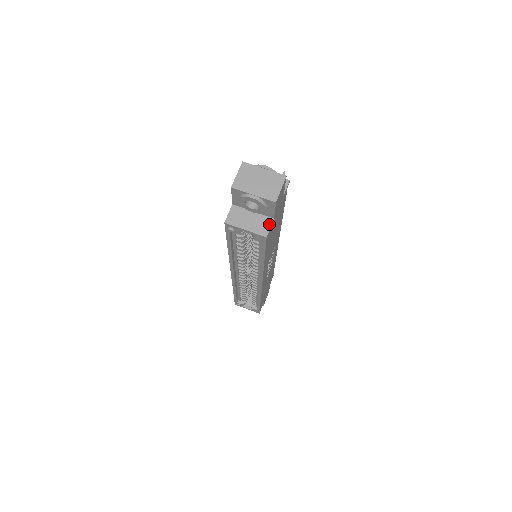
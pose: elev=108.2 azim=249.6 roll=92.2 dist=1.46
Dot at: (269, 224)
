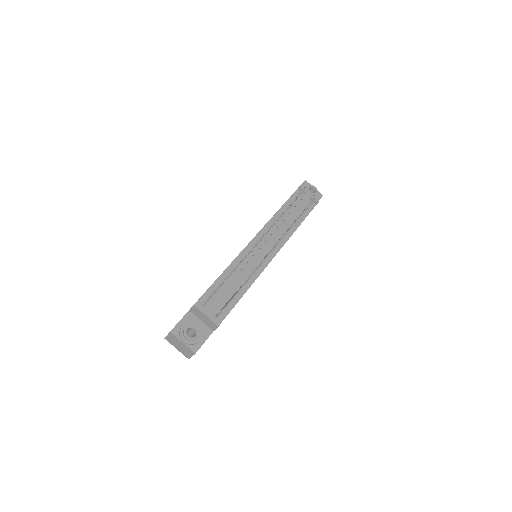
Dot at: occluded
